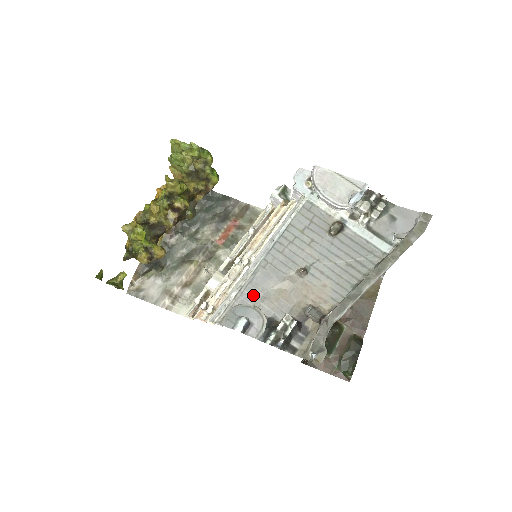
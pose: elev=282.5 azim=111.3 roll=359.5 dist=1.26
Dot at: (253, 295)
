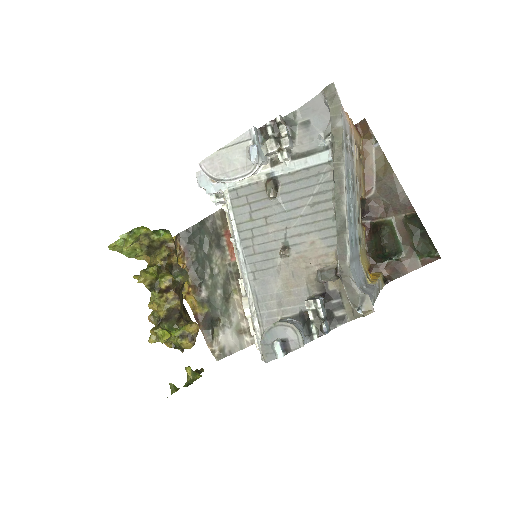
Dot at: (270, 309)
